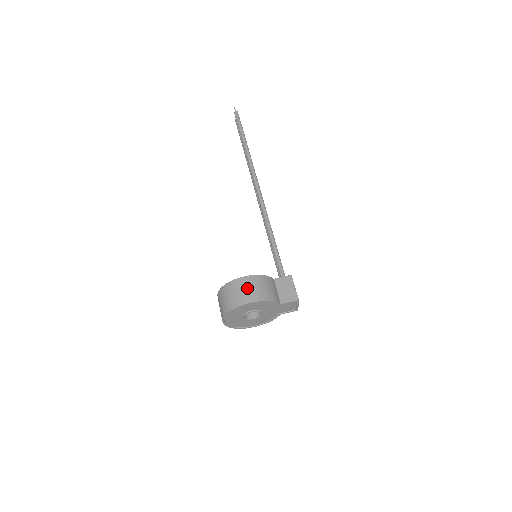
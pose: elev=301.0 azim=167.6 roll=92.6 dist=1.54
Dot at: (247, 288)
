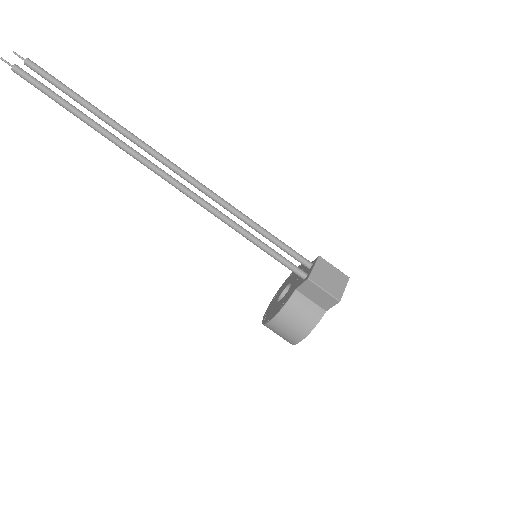
Dot at: (282, 332)
